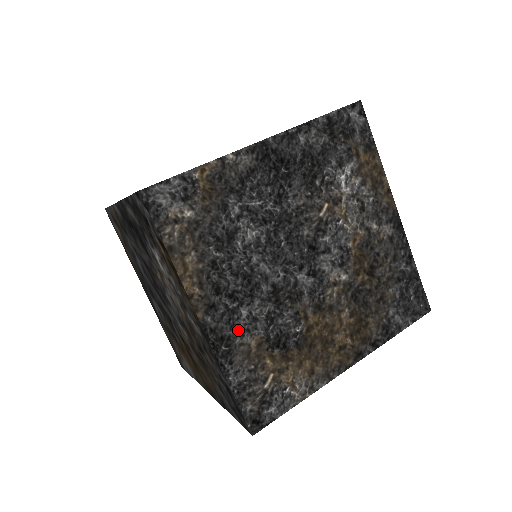
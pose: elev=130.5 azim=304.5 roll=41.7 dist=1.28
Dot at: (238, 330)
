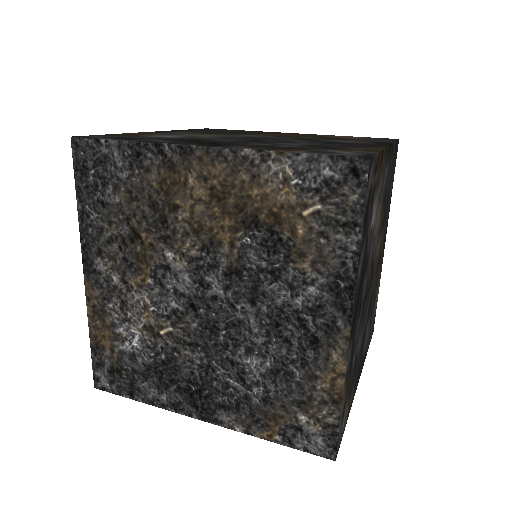
Dot at: (365, 347)
